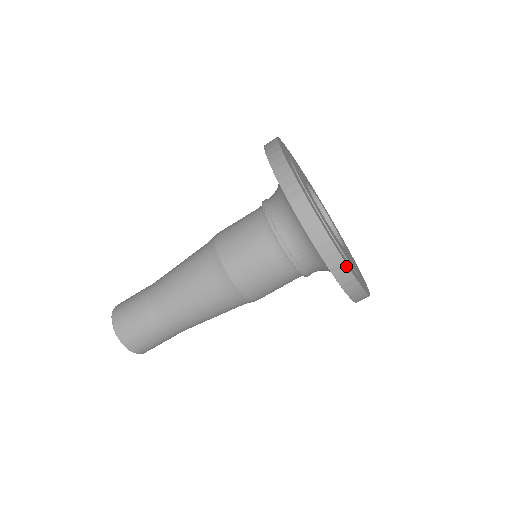
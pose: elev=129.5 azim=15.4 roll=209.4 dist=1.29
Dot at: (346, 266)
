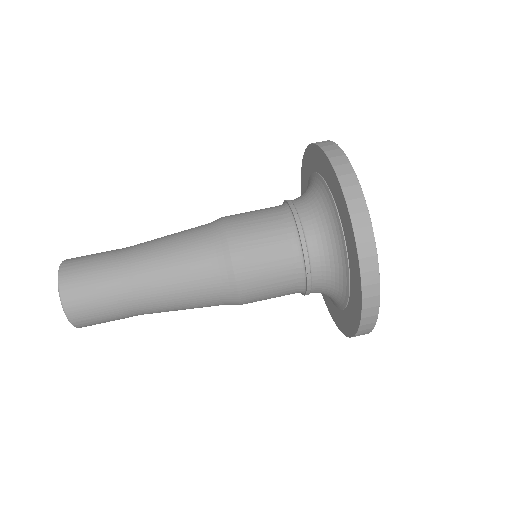
Dot at: (377, 311)
